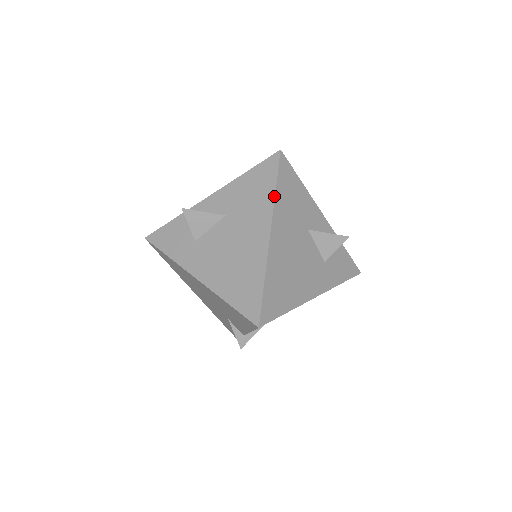
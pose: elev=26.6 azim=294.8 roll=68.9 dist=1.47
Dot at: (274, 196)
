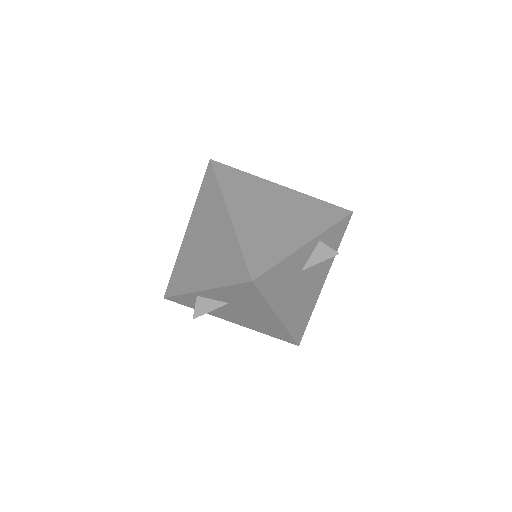
Dot at: (268, 304)
